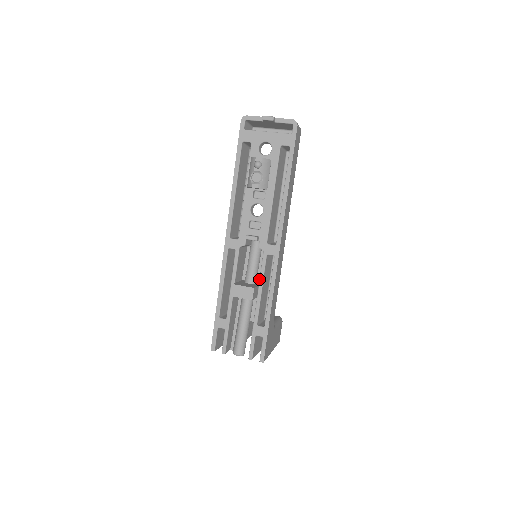
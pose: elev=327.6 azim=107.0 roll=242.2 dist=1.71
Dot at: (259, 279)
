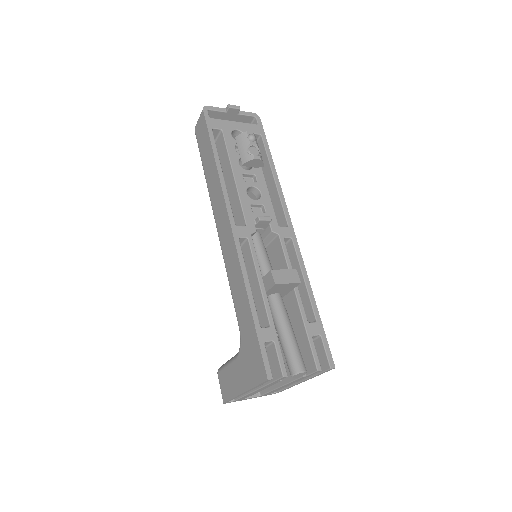
Dot at: occluded
